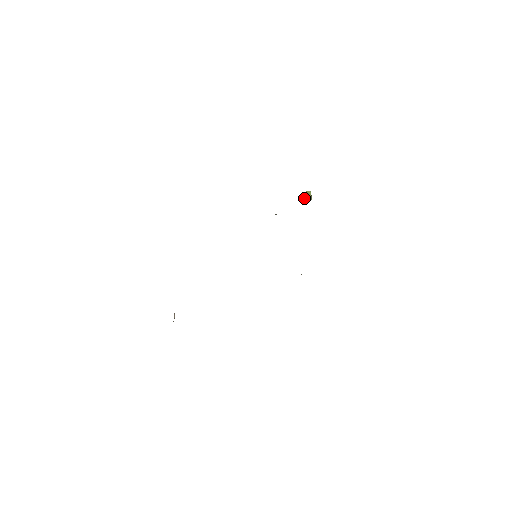
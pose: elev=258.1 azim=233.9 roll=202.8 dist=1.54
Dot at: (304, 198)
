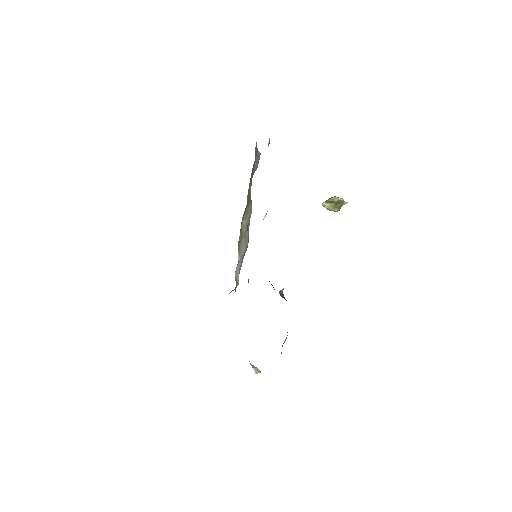
Dot at: (332, 205)
